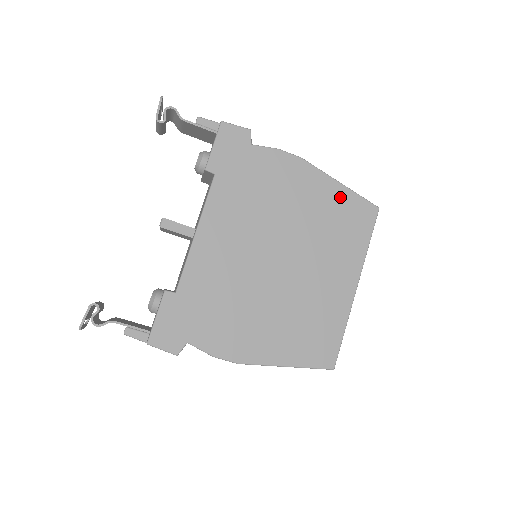
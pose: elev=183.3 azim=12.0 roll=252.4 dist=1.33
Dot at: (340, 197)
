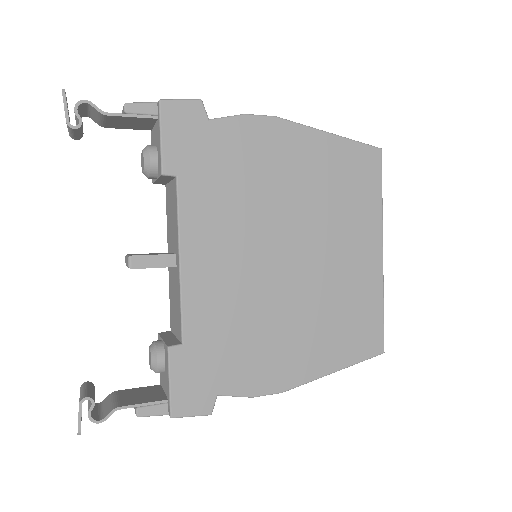
Dot at: (335, 151)
